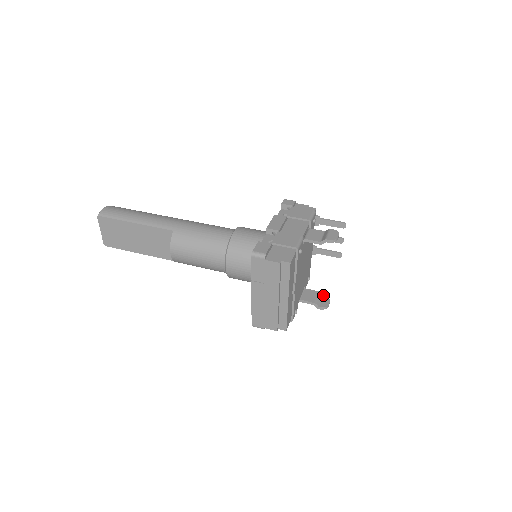
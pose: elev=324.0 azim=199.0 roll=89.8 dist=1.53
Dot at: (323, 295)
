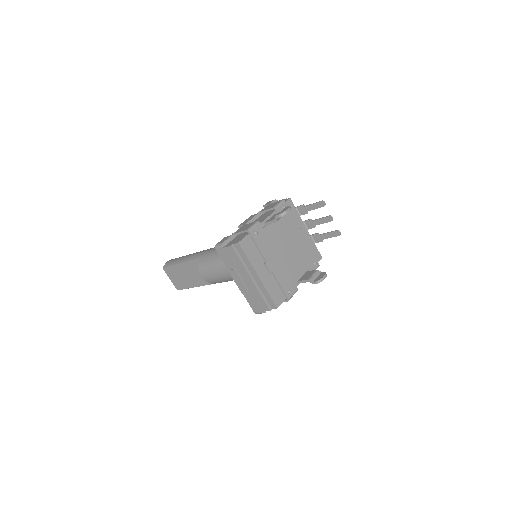
Dot at: (322, 272)
